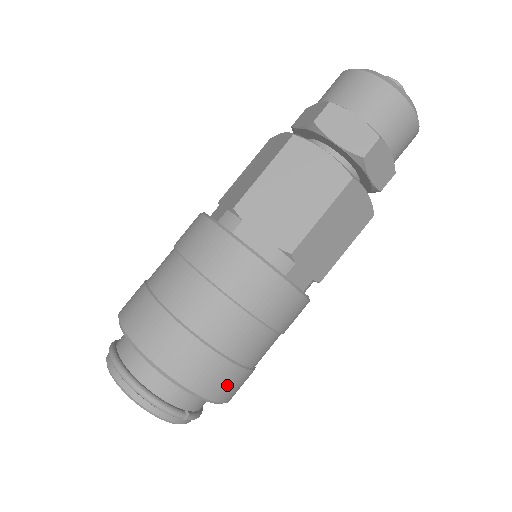
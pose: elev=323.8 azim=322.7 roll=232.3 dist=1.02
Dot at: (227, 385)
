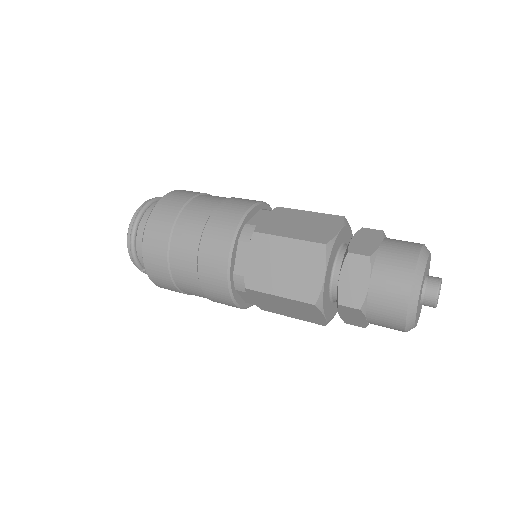
Dot at: (165, 286)
